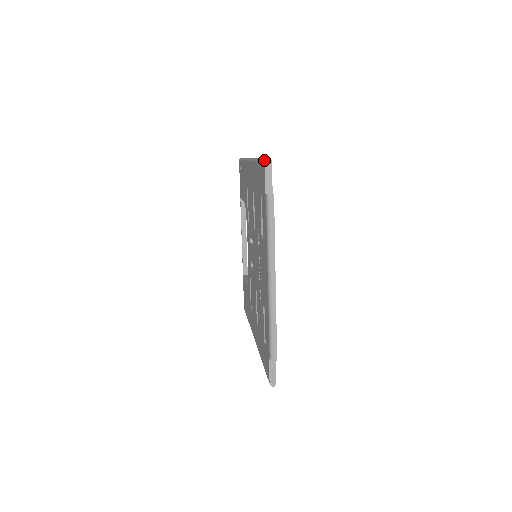
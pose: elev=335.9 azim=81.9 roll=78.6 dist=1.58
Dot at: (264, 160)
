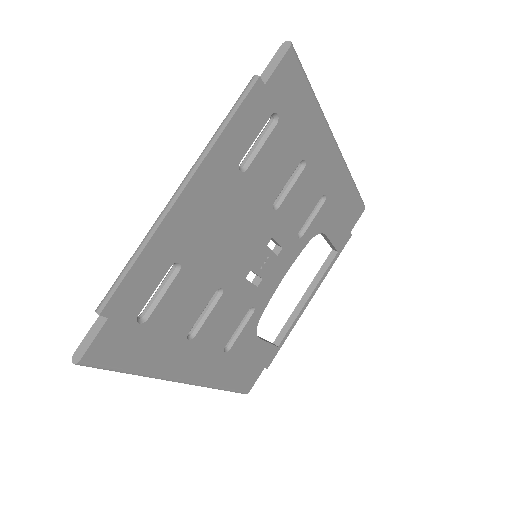
Dot at: (286, 47)
